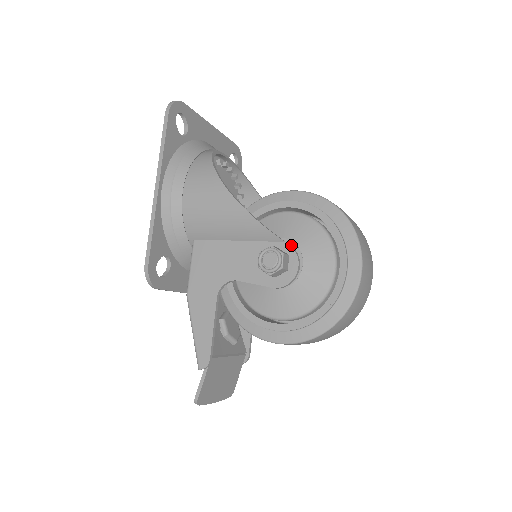
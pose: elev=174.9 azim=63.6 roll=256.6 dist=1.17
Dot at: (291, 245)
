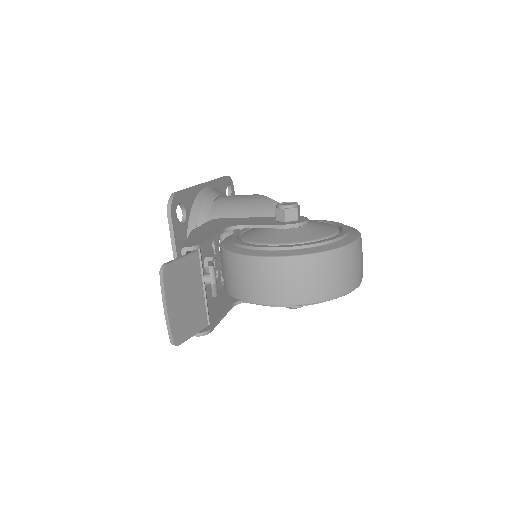
Dot at: occluded
